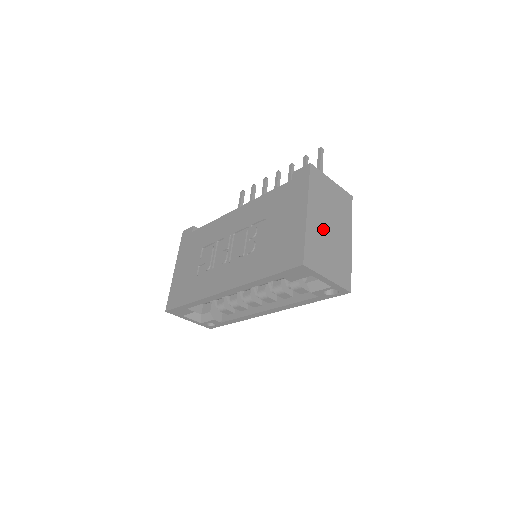
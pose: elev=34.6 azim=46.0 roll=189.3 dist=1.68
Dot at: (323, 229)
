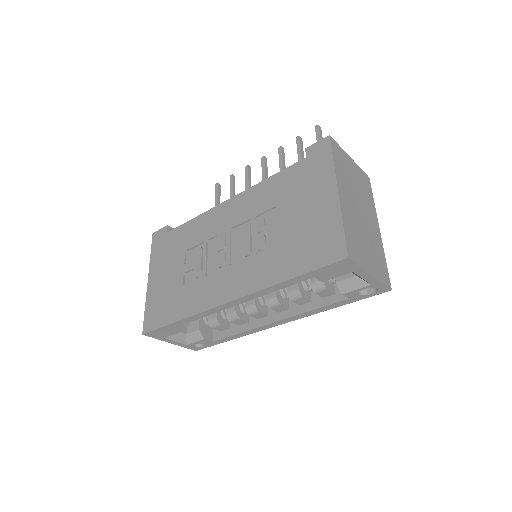
Dot at: (355, 214)
